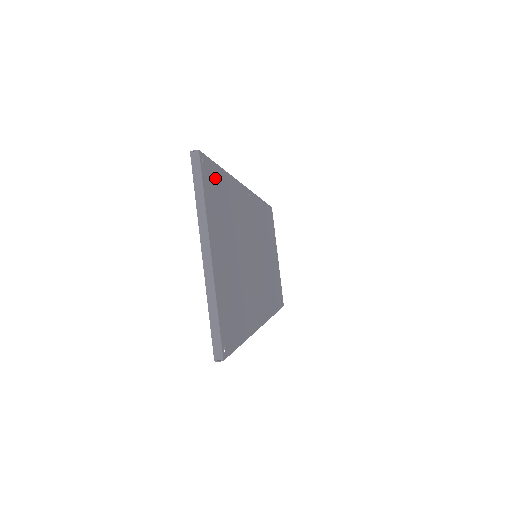
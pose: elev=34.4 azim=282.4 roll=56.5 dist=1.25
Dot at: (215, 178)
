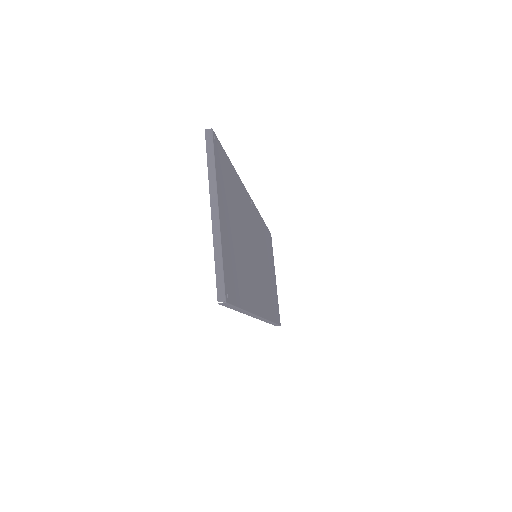
Dot at: (224, 161)
